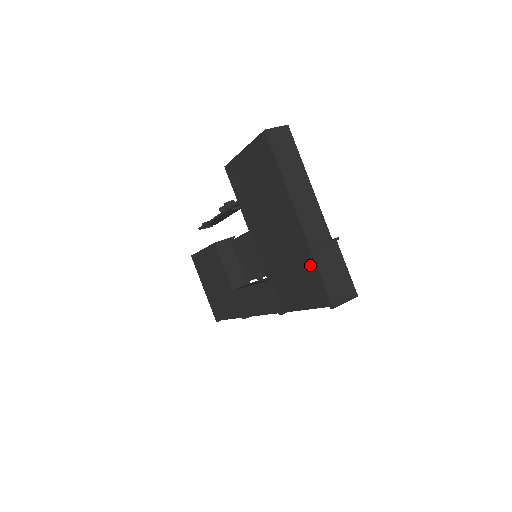
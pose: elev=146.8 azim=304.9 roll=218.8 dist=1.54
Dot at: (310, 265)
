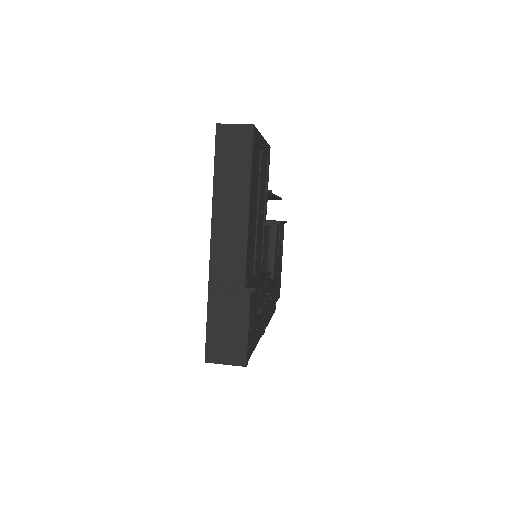
Dot at: occluded
